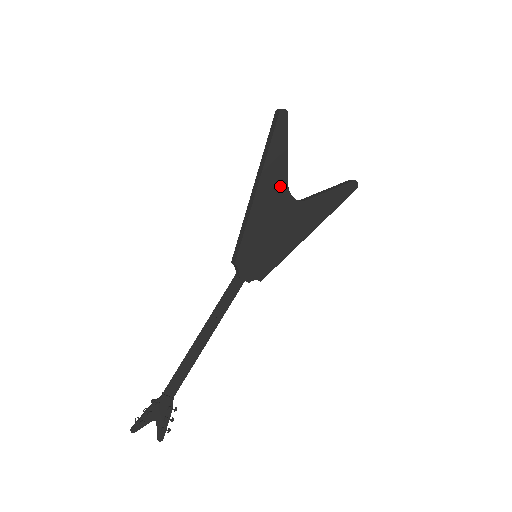
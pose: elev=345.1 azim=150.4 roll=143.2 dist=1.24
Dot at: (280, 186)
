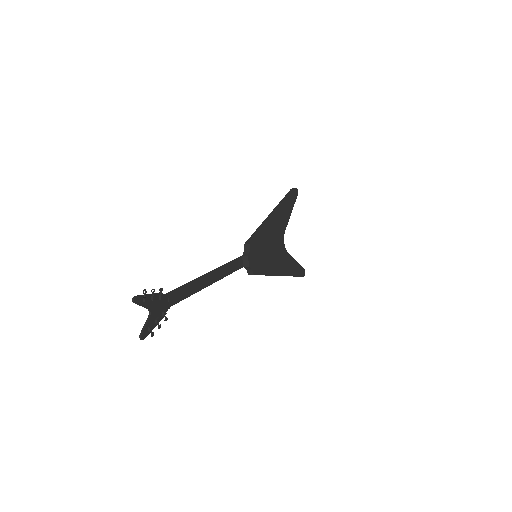
Dot at: (282, 227)
